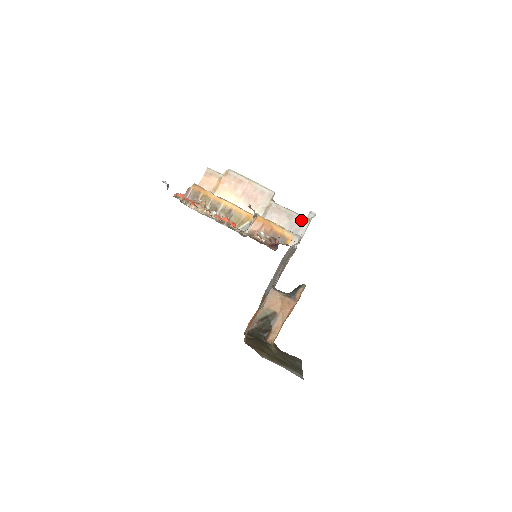
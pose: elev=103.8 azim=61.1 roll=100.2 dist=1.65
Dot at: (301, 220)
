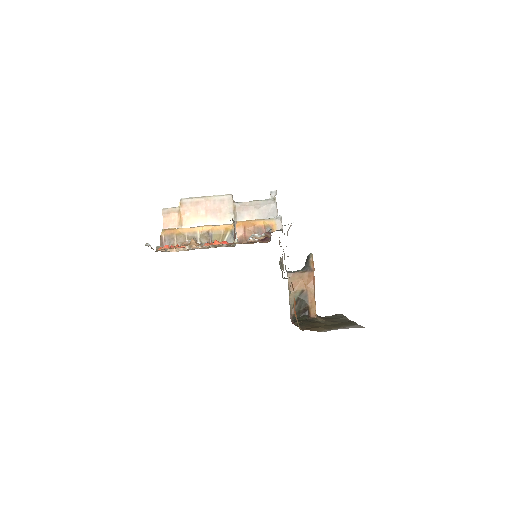
Dot at: (268, 203)
